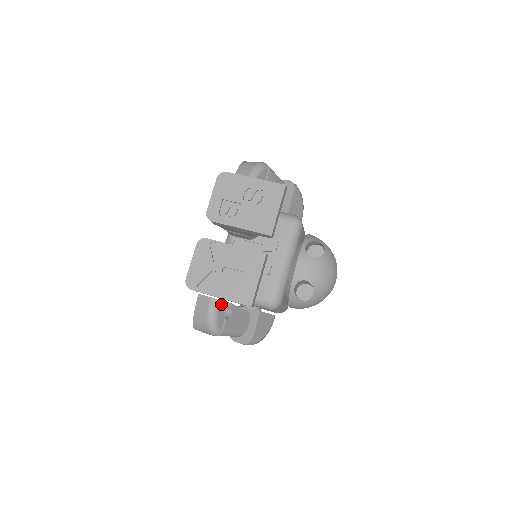
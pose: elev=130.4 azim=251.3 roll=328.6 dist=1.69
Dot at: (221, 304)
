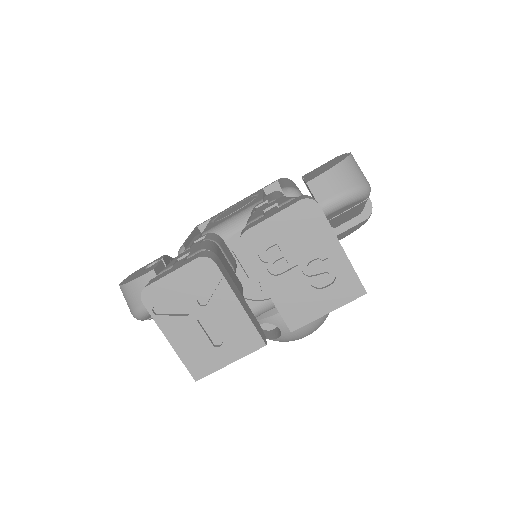
Dot at: occluded
